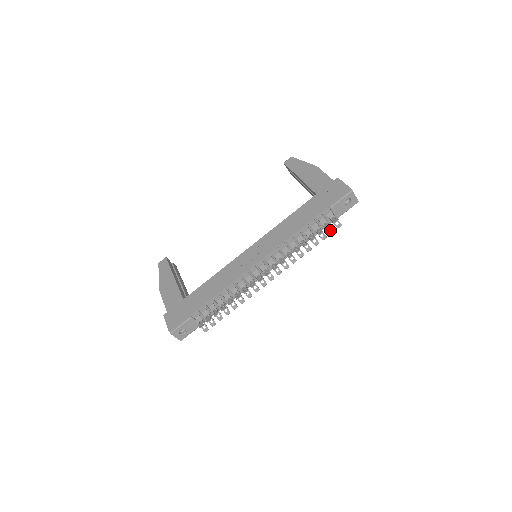
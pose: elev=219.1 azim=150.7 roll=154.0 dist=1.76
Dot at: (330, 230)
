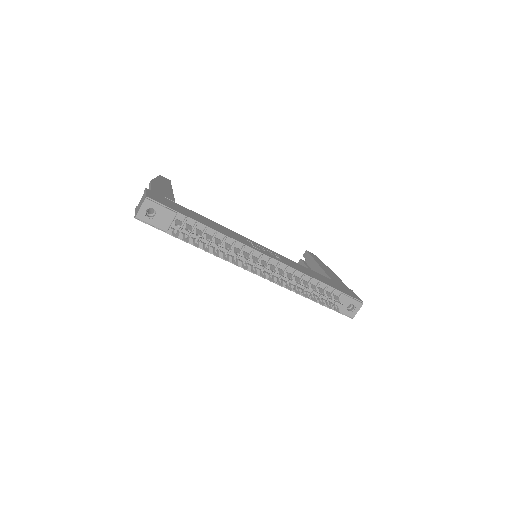
Dot at: occluded
